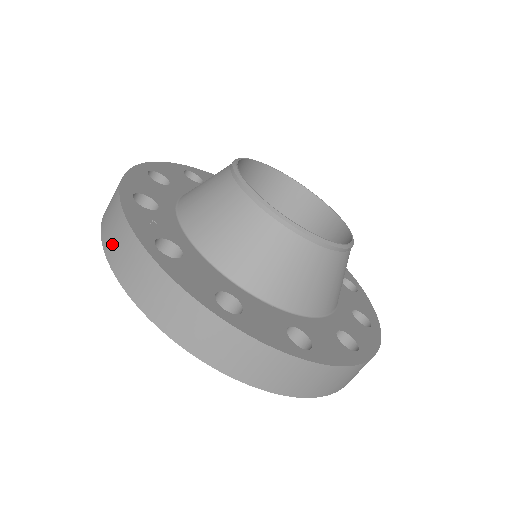
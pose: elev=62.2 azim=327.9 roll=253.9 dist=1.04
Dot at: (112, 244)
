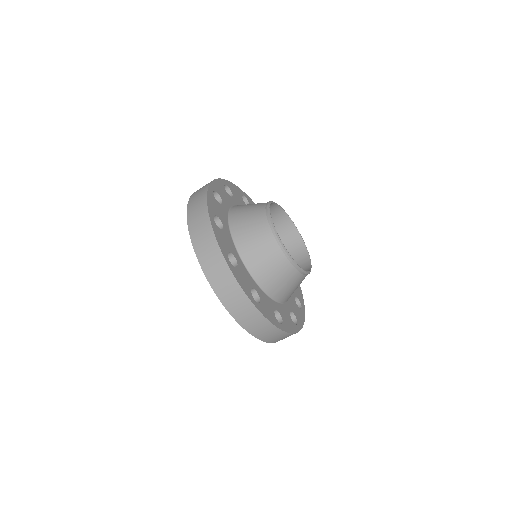
Dot at: occluded
